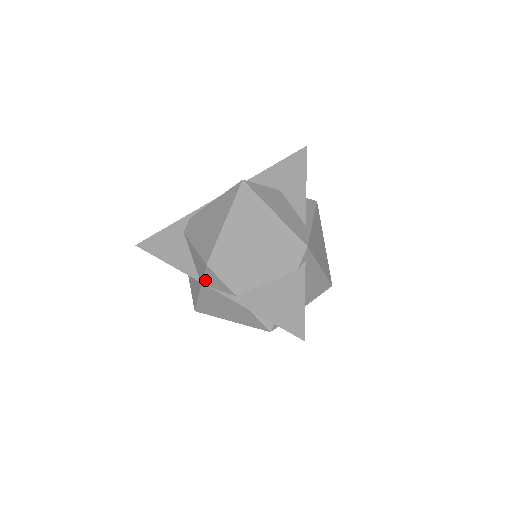
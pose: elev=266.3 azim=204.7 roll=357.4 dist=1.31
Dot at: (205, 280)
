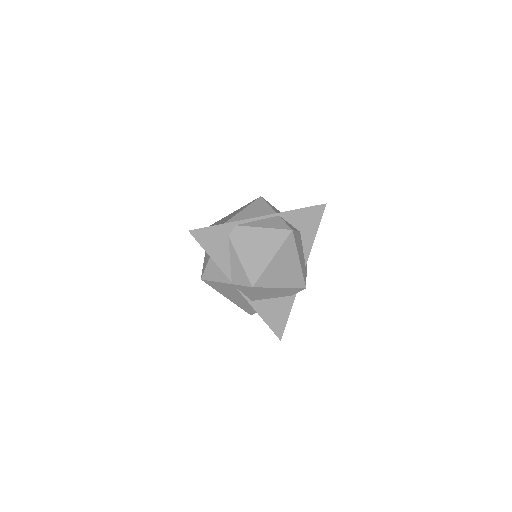
Dot at: (239, 286)
